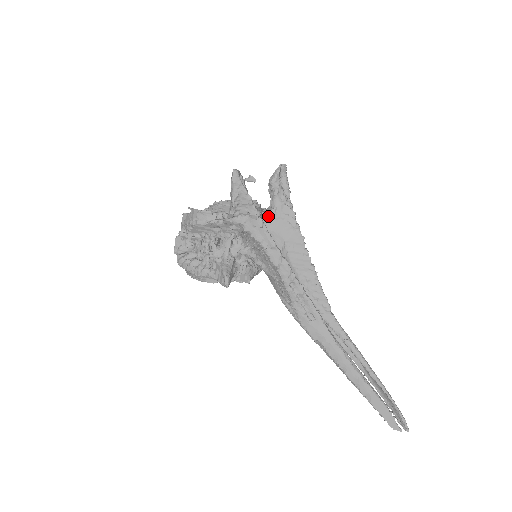
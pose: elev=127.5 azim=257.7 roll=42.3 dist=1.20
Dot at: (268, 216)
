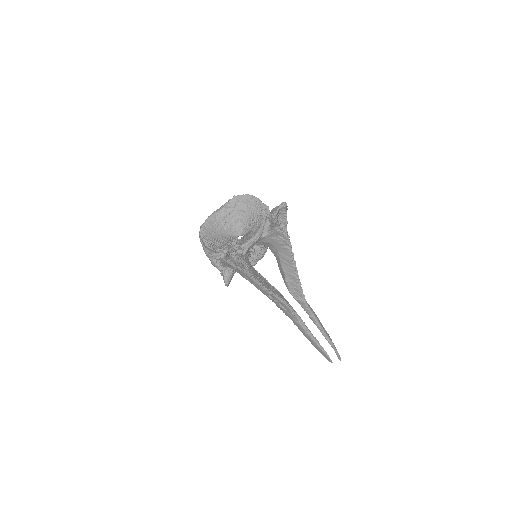
Dot at: (267, 235)
